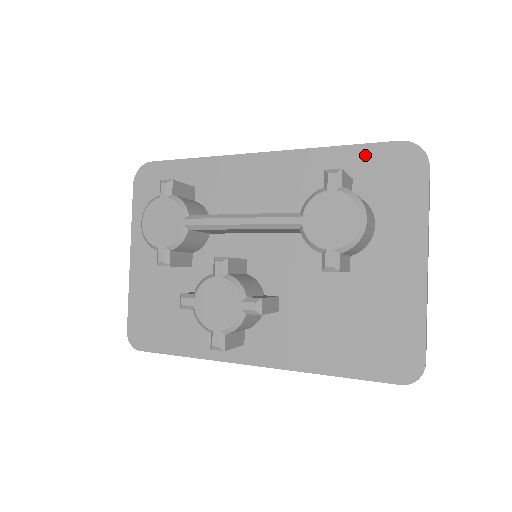
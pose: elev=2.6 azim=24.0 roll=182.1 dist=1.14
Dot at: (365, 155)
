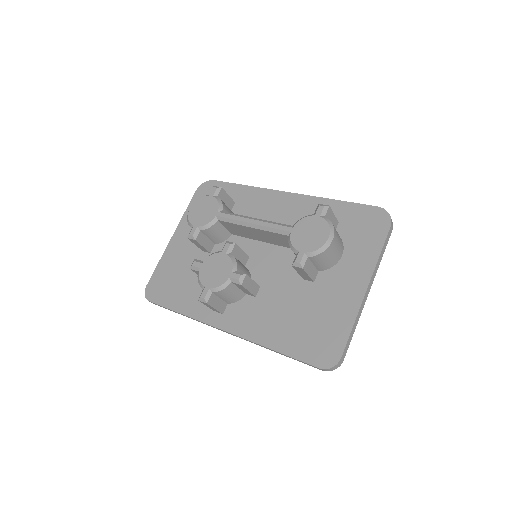
Dot at: (352, 210)
